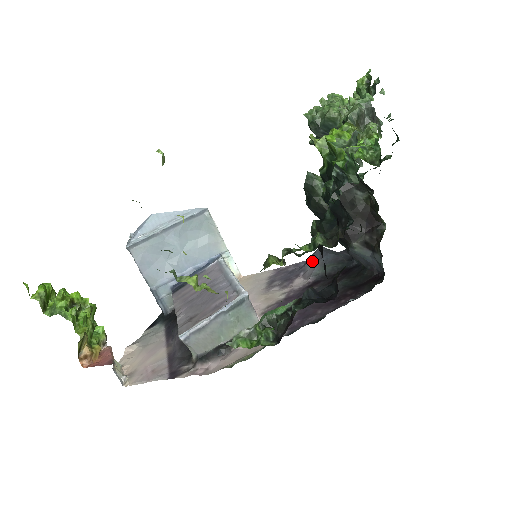
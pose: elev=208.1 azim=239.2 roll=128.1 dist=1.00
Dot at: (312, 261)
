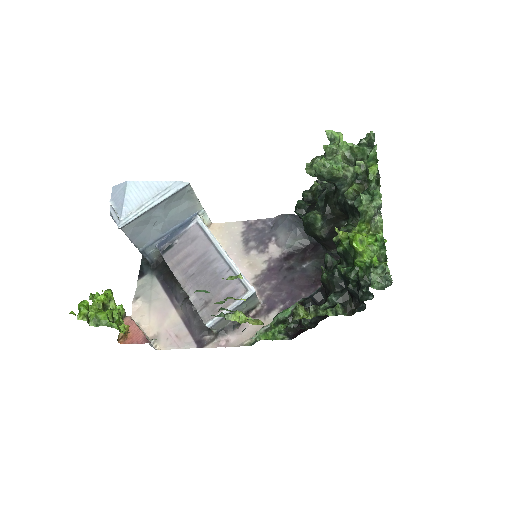
Dot at: (283, 231)
